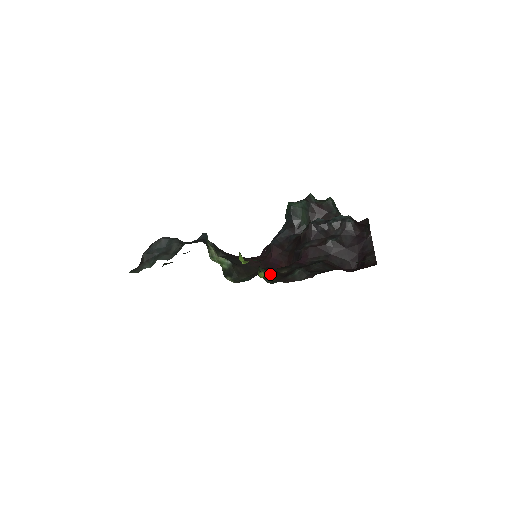
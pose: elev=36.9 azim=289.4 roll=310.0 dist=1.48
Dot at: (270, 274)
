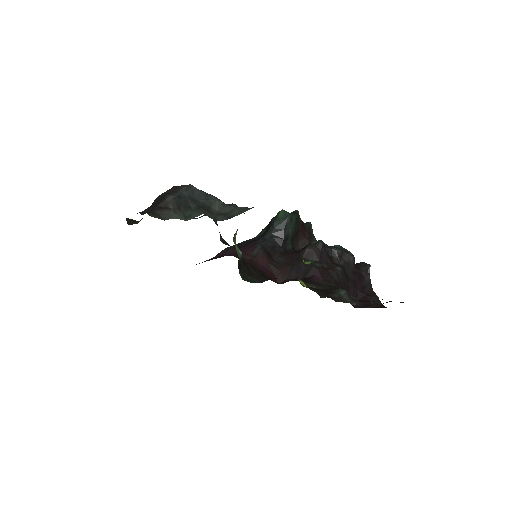
Dot at: (306, 285)
